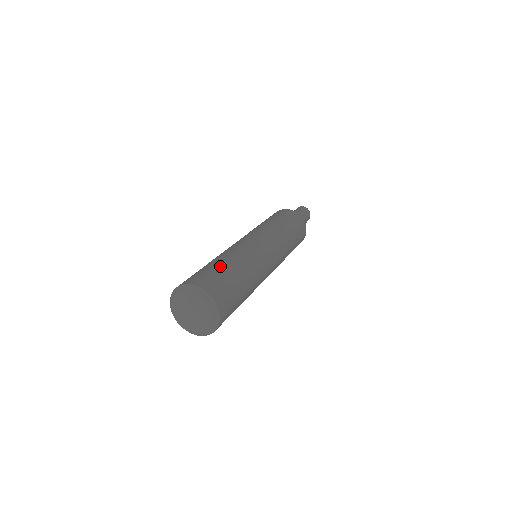
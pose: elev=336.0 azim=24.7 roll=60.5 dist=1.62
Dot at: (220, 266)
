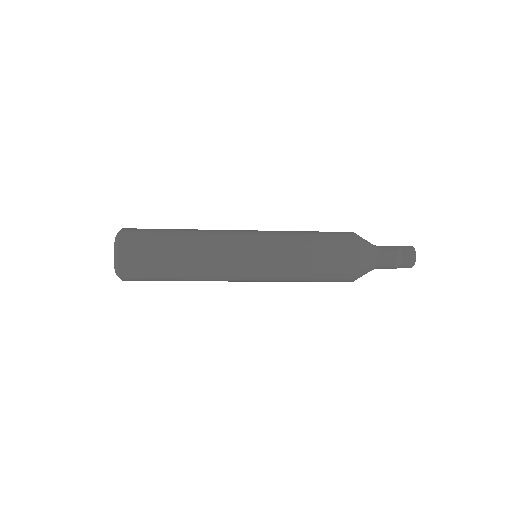
Dot at: (166, 241)
